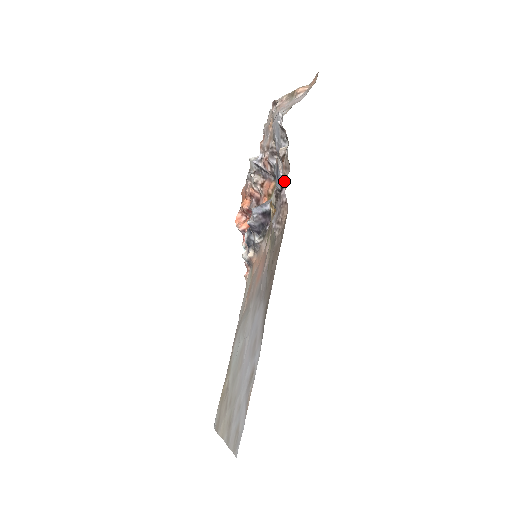
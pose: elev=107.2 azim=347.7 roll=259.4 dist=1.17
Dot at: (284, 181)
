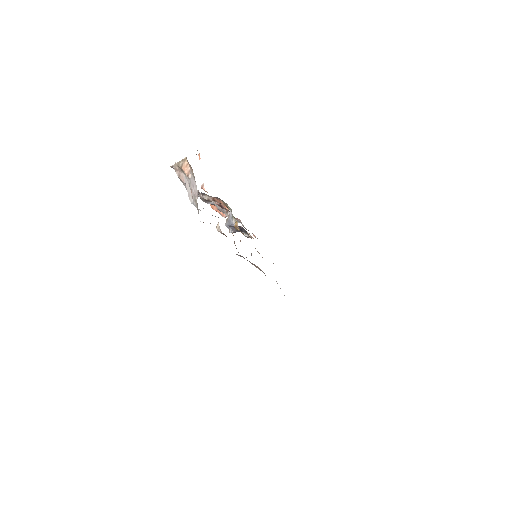
Dot at: occluded
